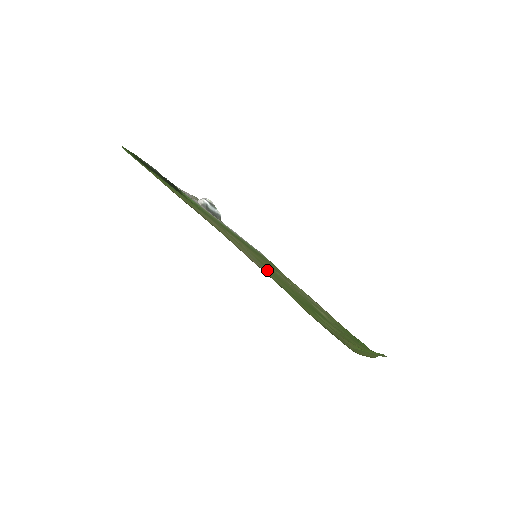
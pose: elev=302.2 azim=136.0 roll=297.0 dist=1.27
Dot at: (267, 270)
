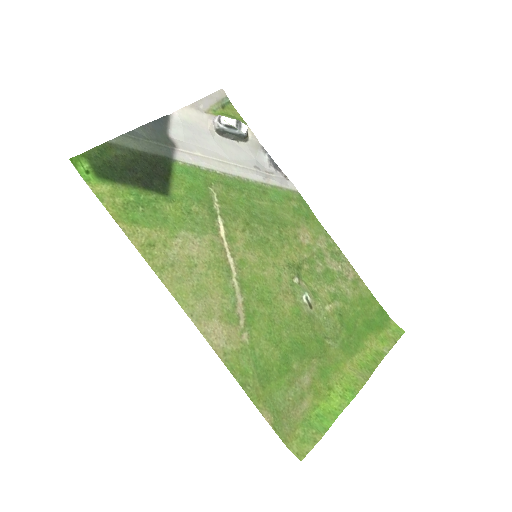
Dot at: (246, 316)
